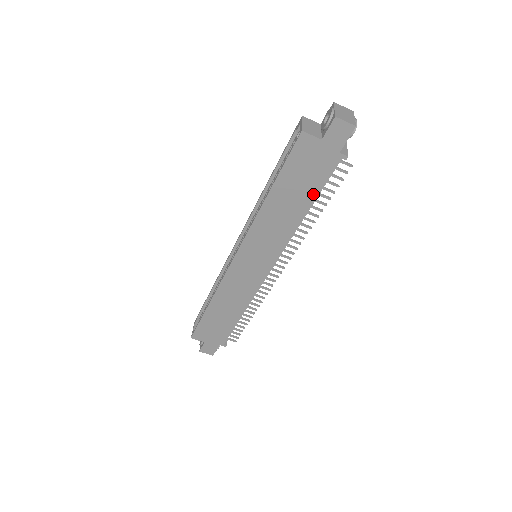
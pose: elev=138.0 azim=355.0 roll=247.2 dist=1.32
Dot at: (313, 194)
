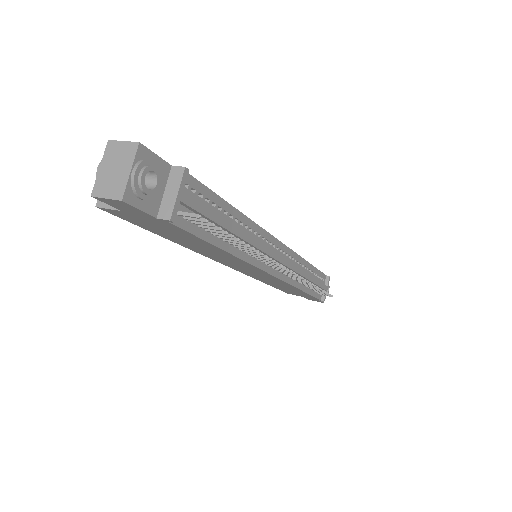
Dot at: (202, 241)
